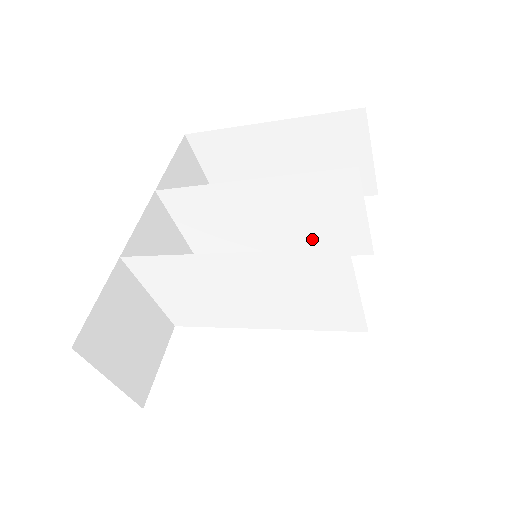
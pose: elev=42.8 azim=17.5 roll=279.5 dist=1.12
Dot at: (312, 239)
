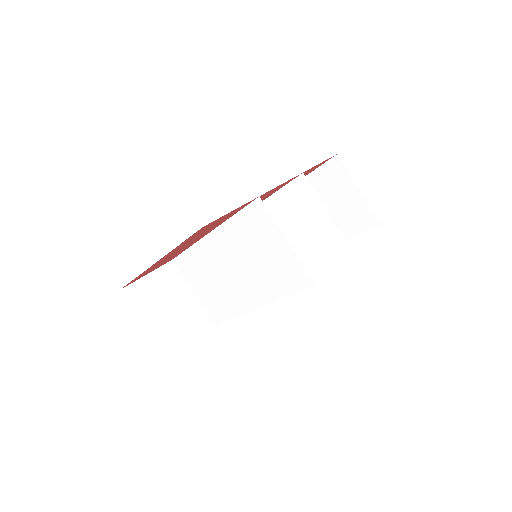
Dot at: (307, 249)
